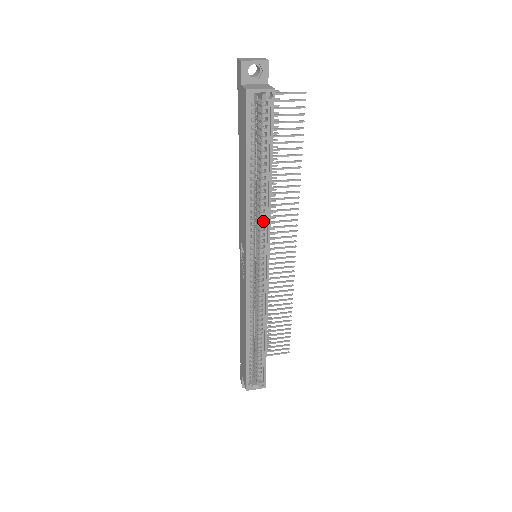
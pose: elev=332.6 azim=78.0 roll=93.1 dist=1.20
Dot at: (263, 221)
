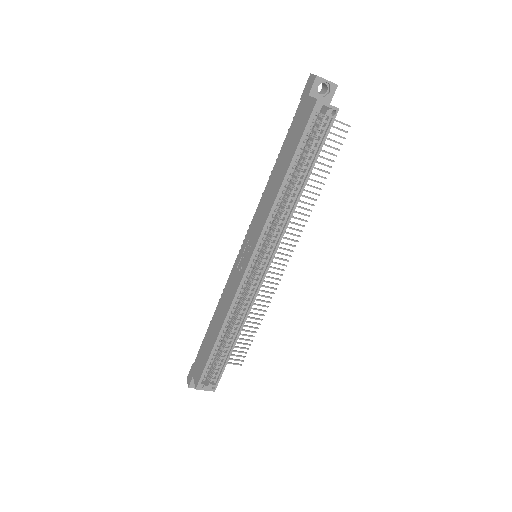
Dot at: (279, 223)
